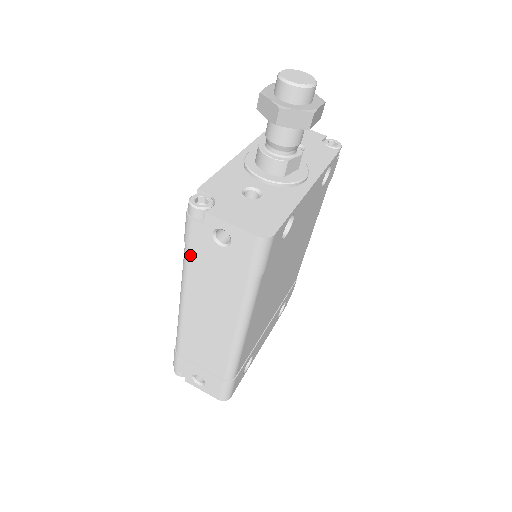
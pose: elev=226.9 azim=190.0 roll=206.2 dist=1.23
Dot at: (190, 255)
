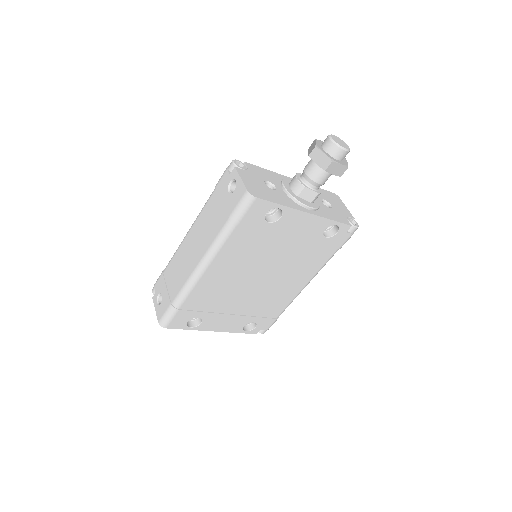
Dot at: (213, 194)
